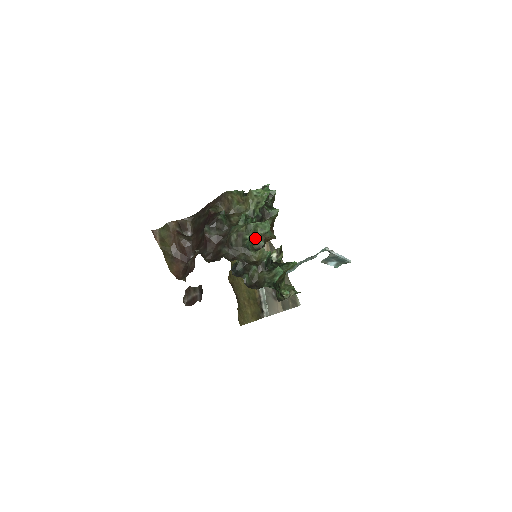
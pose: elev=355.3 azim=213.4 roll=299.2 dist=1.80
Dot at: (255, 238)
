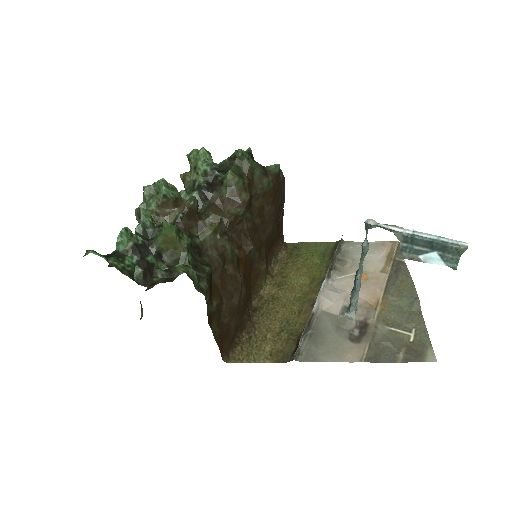
Dot at: (156, 207)
